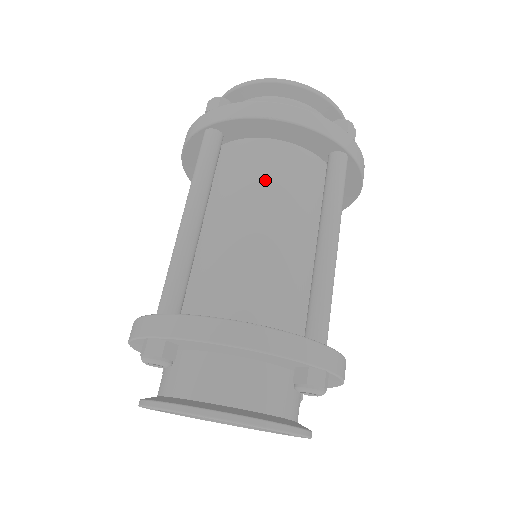
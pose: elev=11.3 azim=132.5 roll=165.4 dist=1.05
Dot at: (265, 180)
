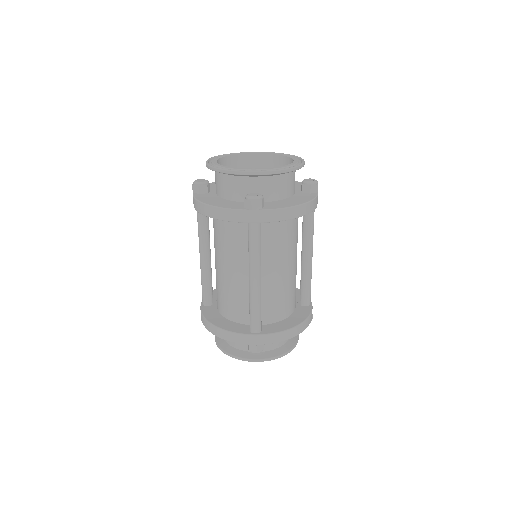
Dot at: (285, 241)
